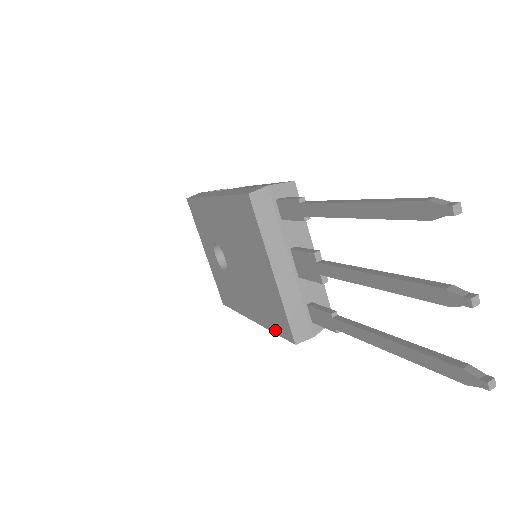
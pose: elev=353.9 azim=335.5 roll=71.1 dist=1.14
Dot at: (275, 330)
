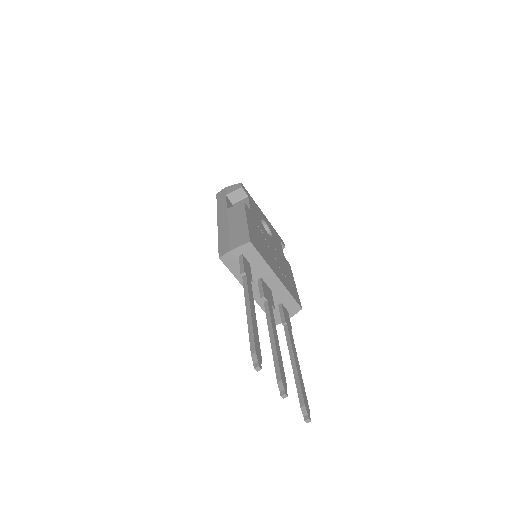
Dot at: occluded
